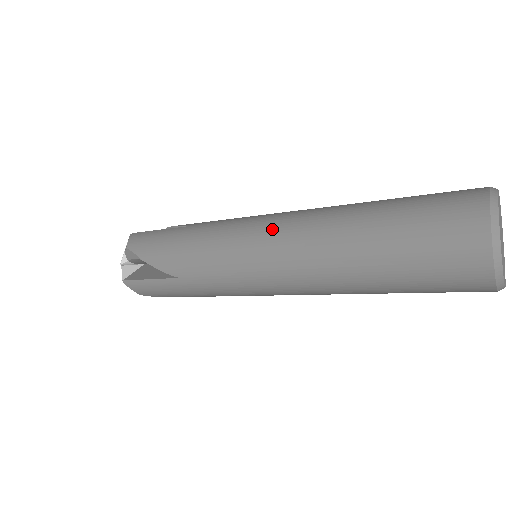
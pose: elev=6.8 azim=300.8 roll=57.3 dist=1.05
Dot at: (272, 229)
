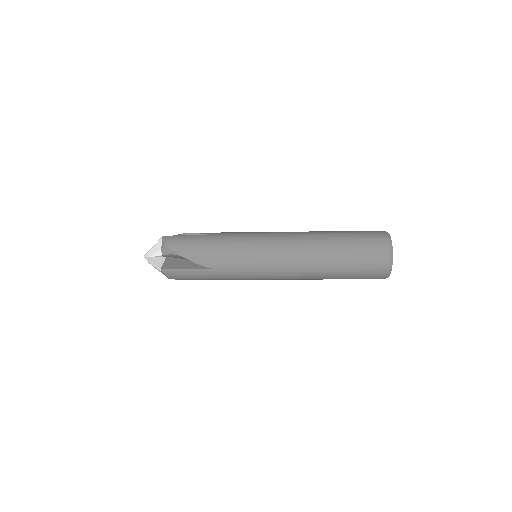
Dot at: (278, 243)
